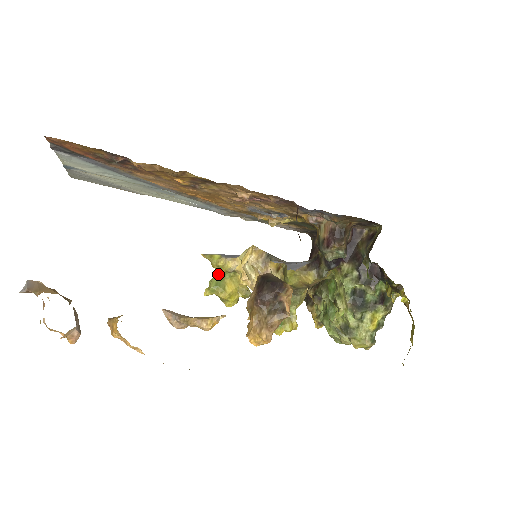
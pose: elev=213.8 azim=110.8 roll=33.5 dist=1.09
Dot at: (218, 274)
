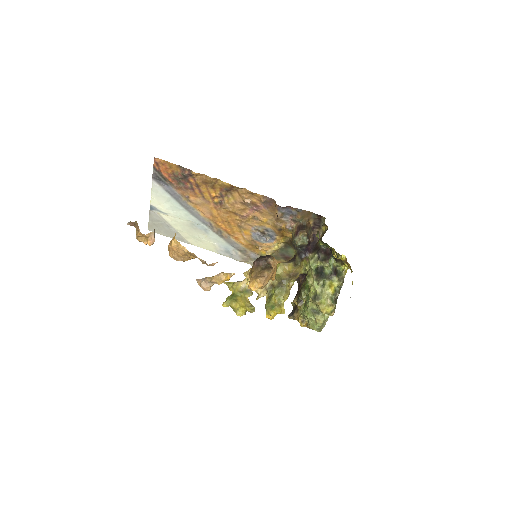
Dot at: (232, 294)
